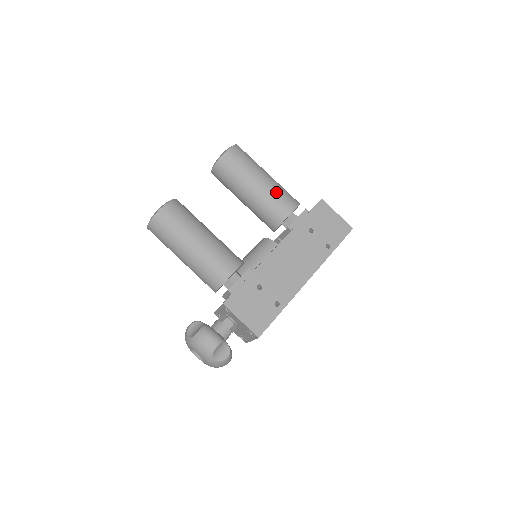
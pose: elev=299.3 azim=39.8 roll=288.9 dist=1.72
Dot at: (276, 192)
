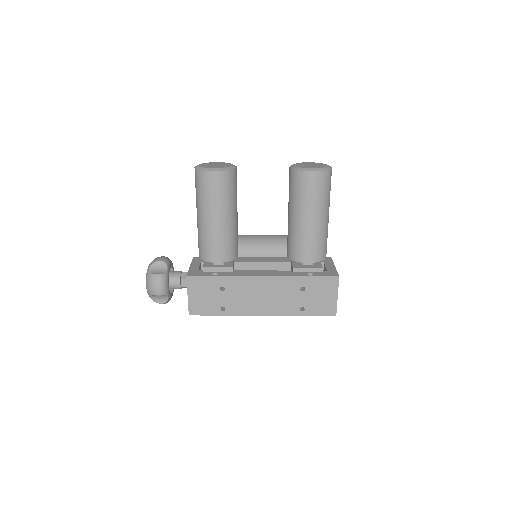
Dot at: (312, 238)
